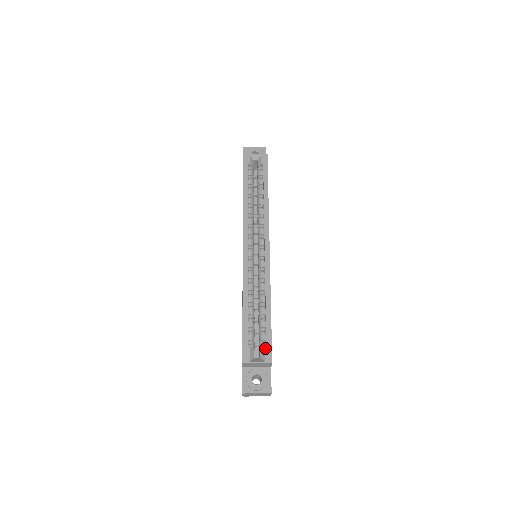
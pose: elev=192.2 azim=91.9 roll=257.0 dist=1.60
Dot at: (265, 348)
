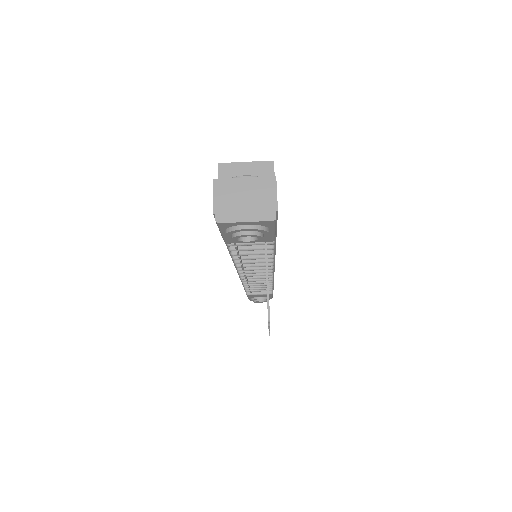
Dot at: occluded
